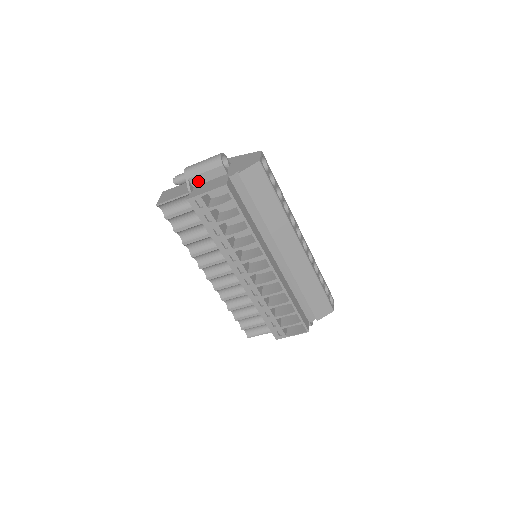
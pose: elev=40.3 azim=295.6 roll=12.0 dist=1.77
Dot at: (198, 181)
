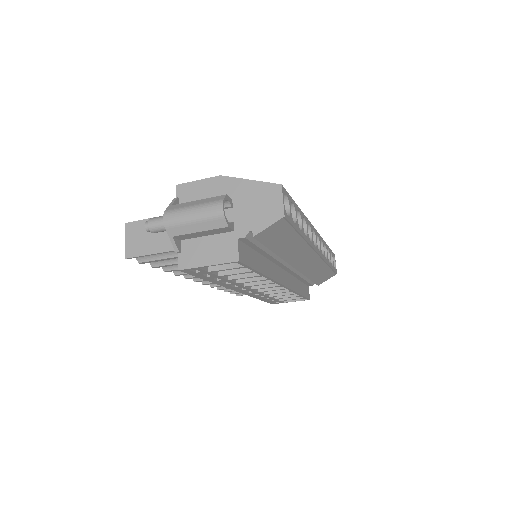
Dot at: (188, 237)
